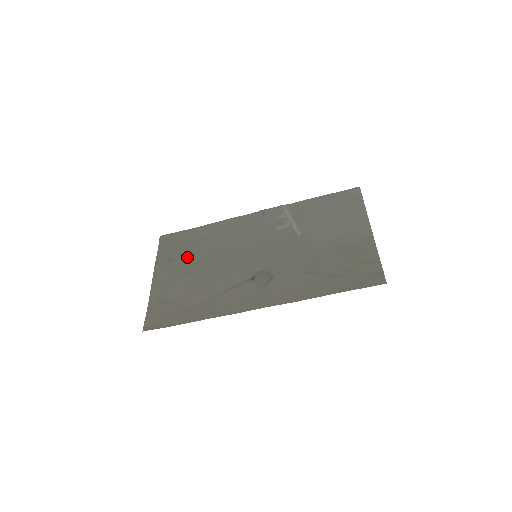
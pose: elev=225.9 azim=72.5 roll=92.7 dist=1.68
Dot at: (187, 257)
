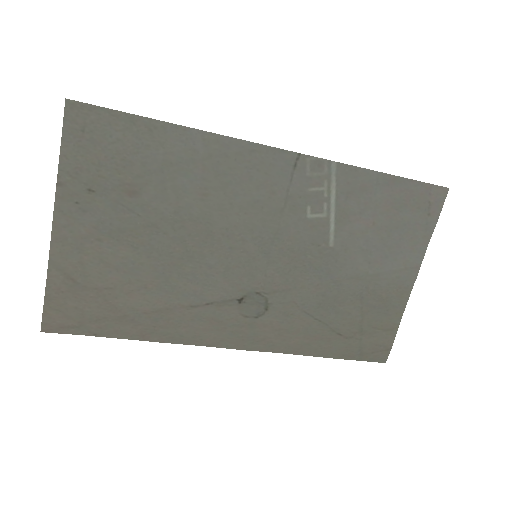
Dot at: (131, 200)
